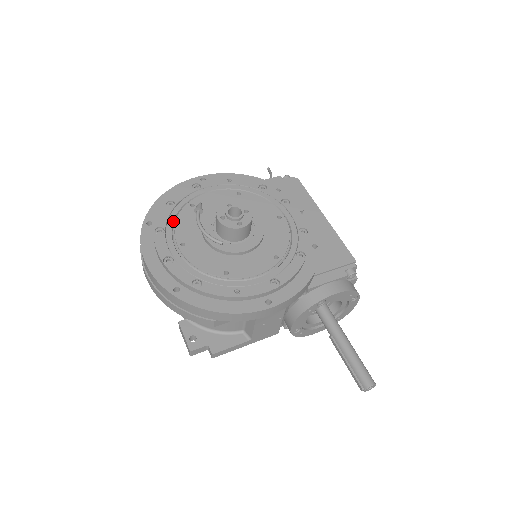
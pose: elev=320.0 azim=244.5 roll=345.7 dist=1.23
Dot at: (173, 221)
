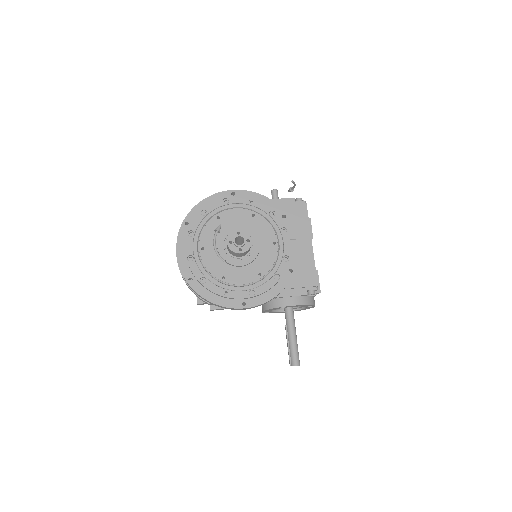
Dot at: (202, 228)
